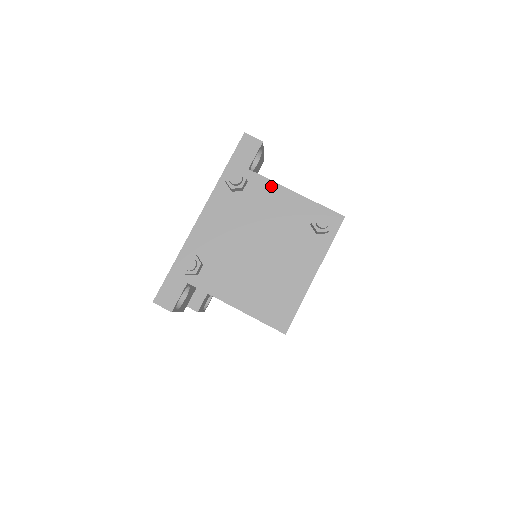
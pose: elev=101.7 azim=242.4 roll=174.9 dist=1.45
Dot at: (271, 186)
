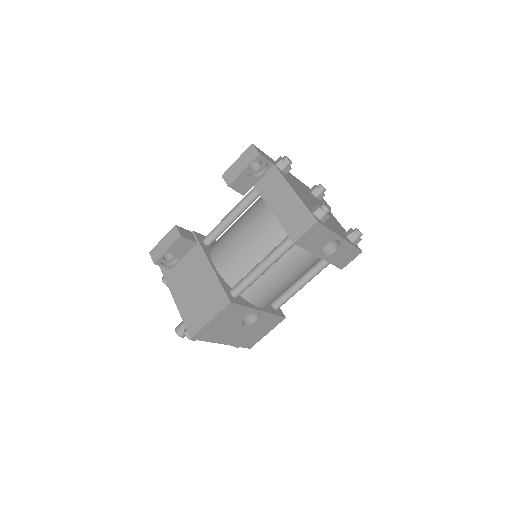
Dot at: (330, 212)
